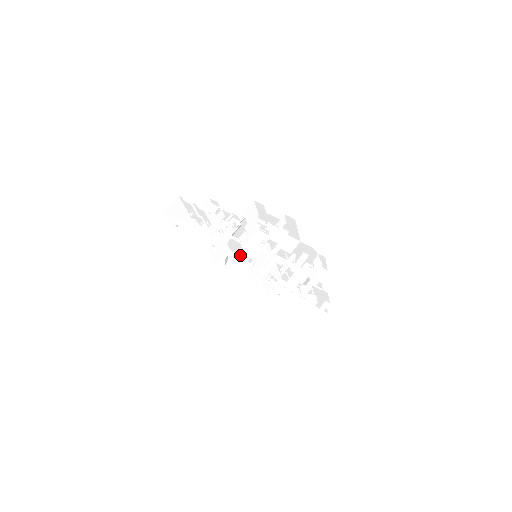
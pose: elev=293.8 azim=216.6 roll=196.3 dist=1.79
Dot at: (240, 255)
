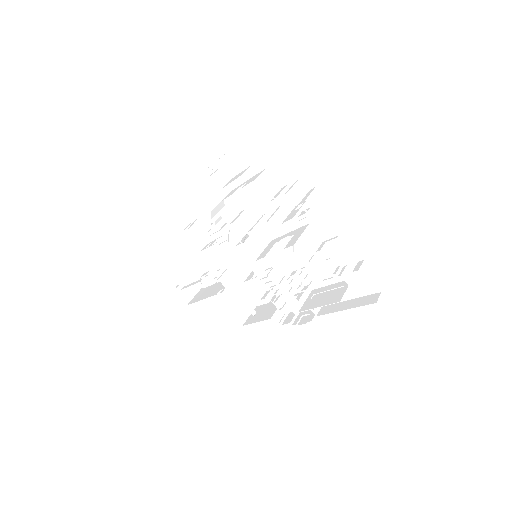
Dot at: (247, 277)
